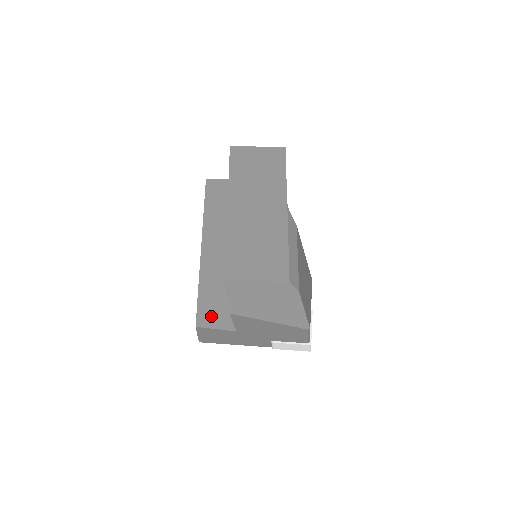
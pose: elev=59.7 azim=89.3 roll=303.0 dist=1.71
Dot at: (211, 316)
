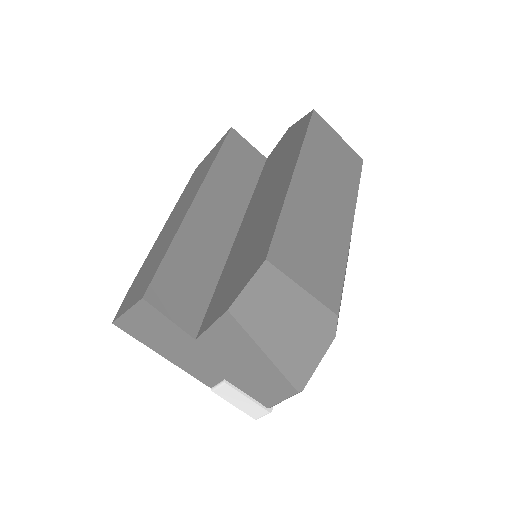
Dot at: (171, 296)
